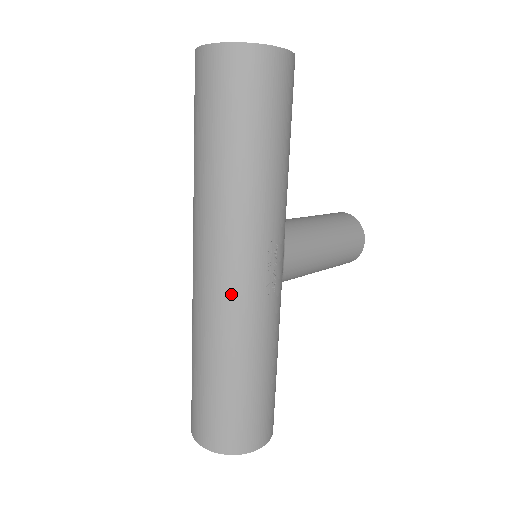
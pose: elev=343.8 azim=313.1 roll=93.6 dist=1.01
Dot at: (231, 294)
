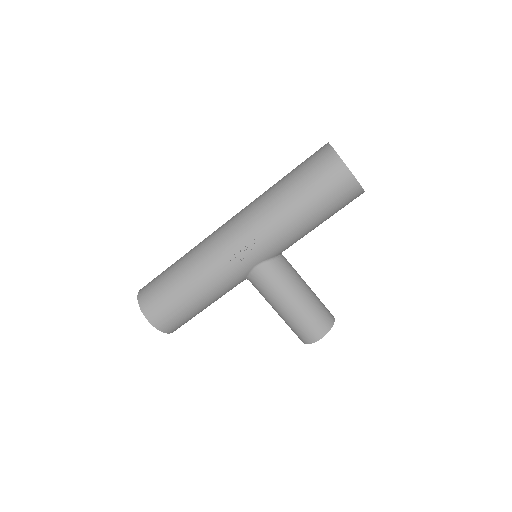
Dot at: (218, 240)
